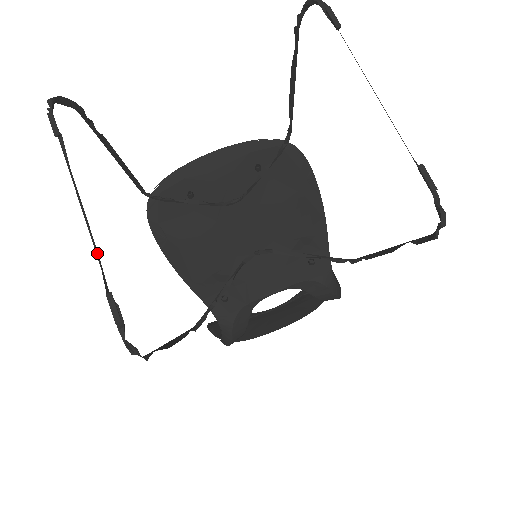
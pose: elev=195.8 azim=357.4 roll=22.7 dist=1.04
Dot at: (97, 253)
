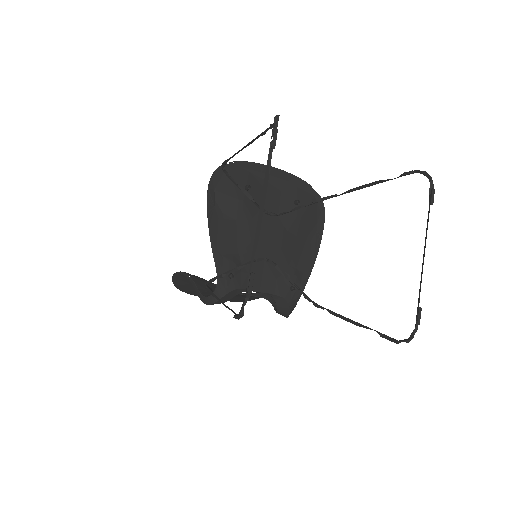
Dot at: (257, 242)
